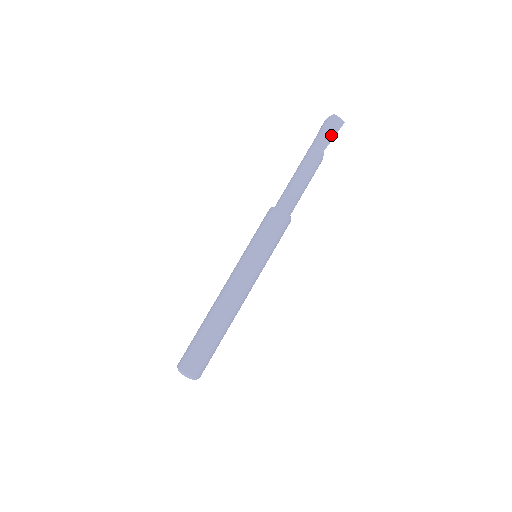
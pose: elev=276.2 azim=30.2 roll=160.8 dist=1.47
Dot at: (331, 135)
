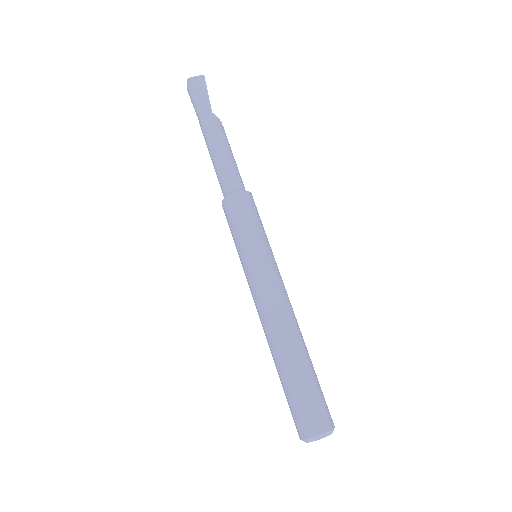
Dot at: (204, 95)
